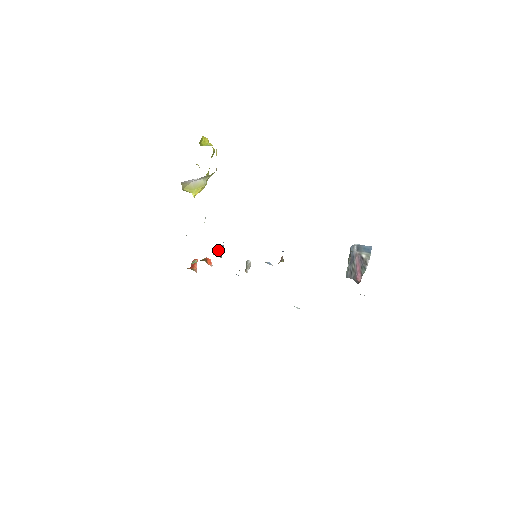
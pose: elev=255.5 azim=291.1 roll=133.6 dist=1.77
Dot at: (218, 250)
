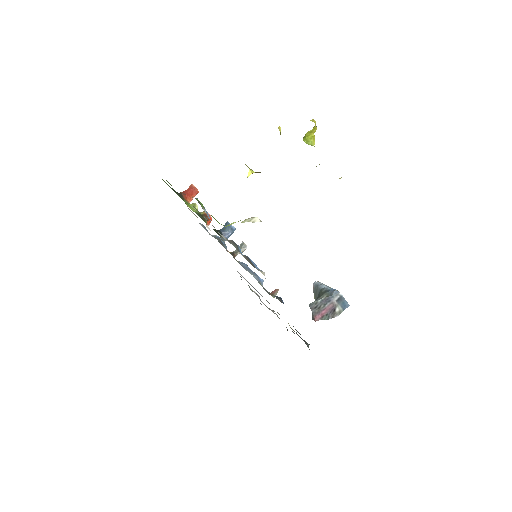
Dot at: (227, 230)
